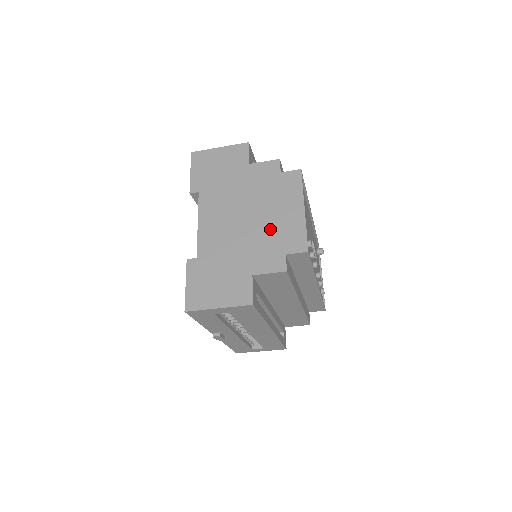
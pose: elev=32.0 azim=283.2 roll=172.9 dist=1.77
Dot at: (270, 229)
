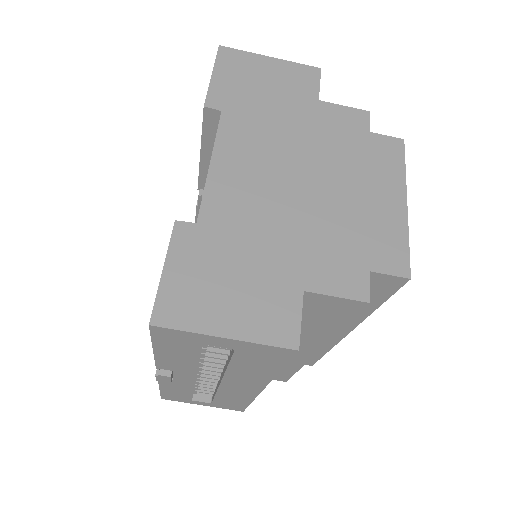
Dot at: (345, 217)
